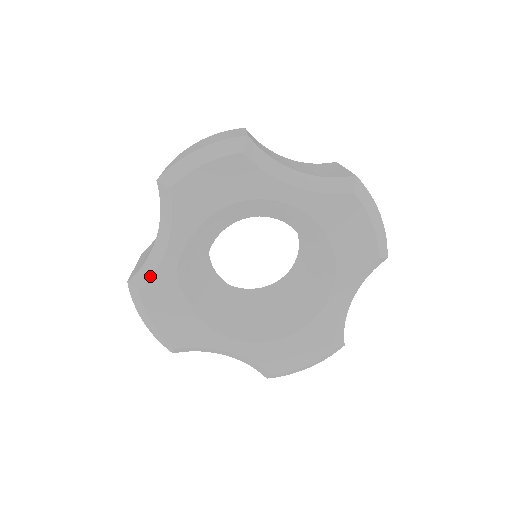
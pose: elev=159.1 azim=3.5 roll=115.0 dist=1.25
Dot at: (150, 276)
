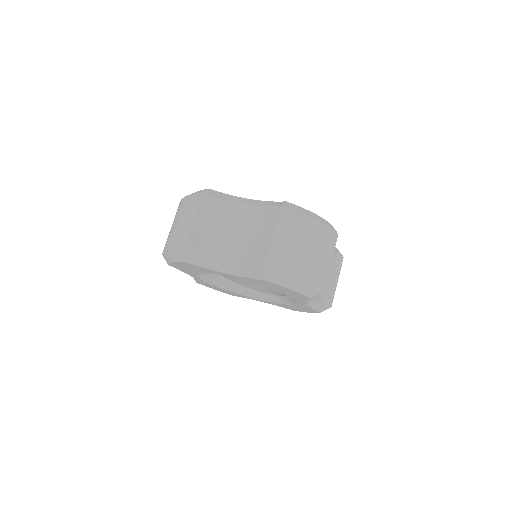
Dot at: occluded
